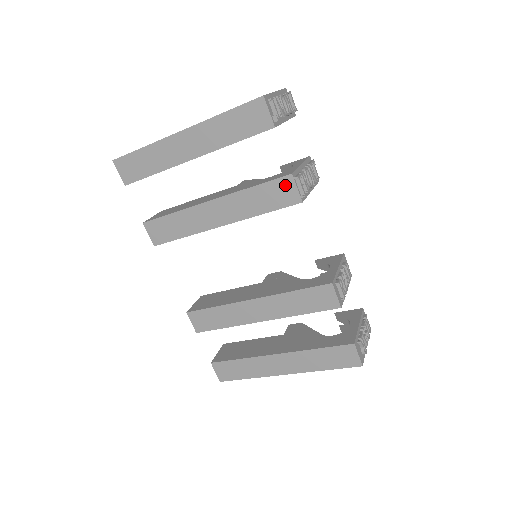
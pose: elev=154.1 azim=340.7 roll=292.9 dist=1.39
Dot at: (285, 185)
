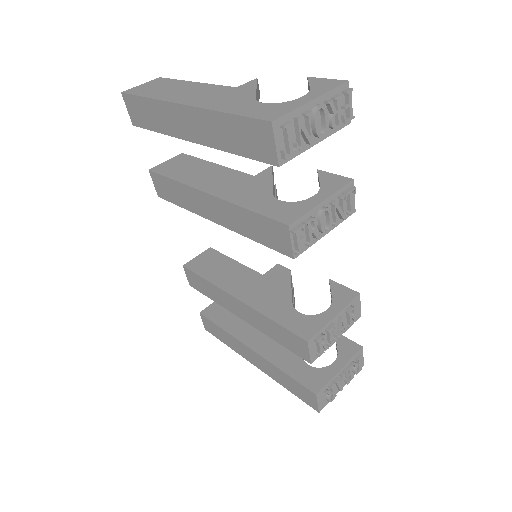
Dot at: (279, 231)
